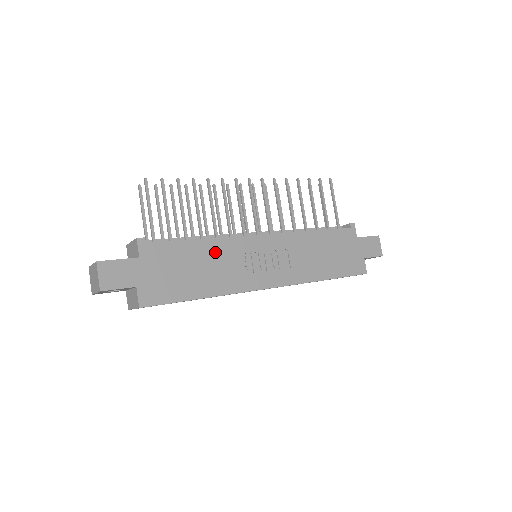
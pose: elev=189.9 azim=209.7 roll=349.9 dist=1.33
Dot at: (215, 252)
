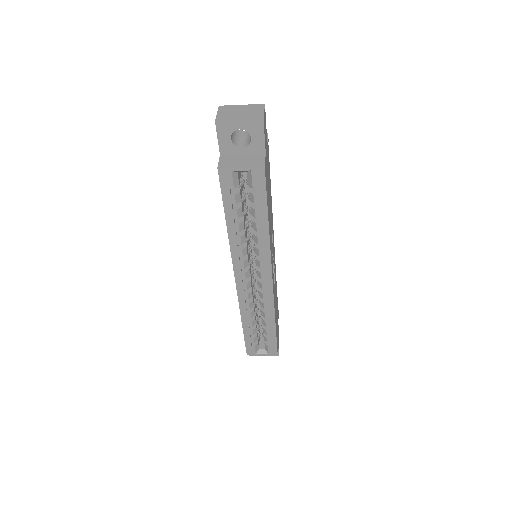
Dot at: (271, 211)
